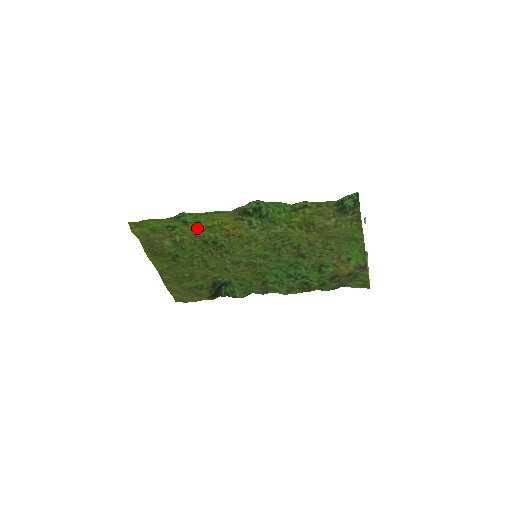
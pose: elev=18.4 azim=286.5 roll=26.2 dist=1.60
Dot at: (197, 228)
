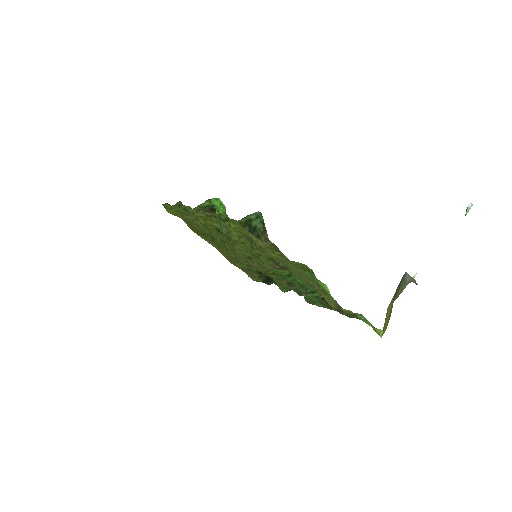
Dot at: occluded
